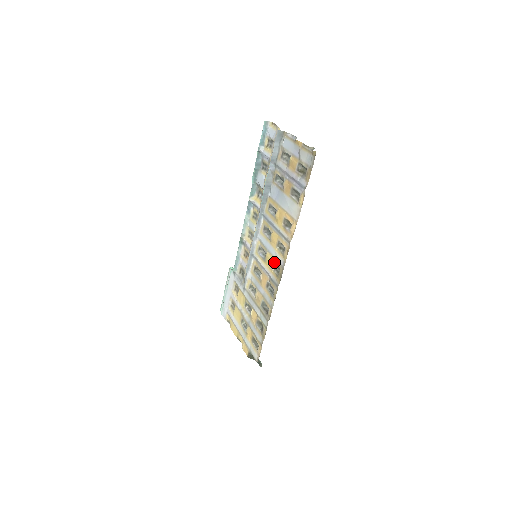
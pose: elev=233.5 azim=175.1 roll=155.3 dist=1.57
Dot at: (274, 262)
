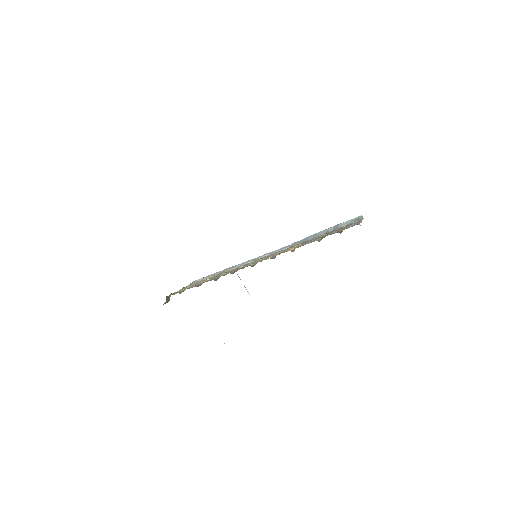
Dot at: occluded
